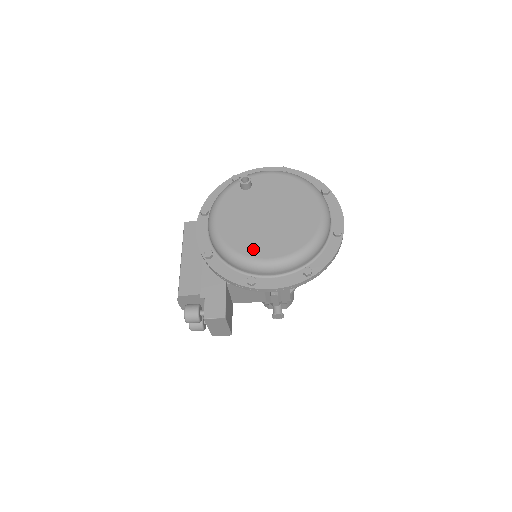
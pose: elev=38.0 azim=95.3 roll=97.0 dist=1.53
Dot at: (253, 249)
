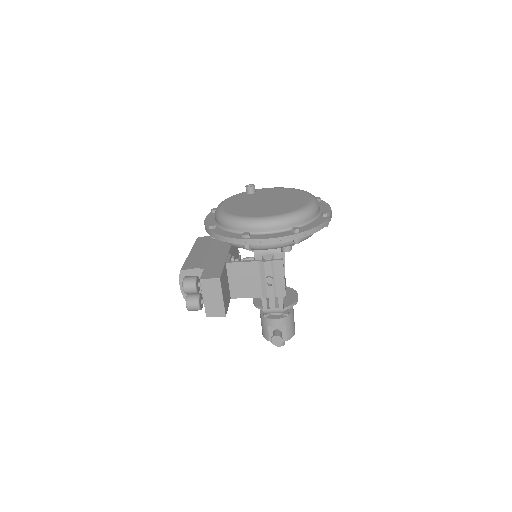
Dot at: (250, 214)
